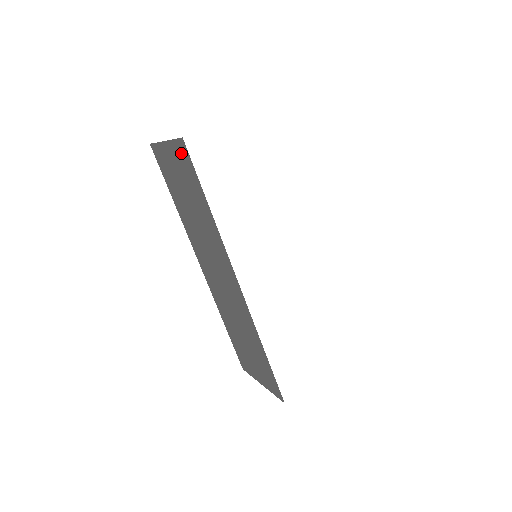
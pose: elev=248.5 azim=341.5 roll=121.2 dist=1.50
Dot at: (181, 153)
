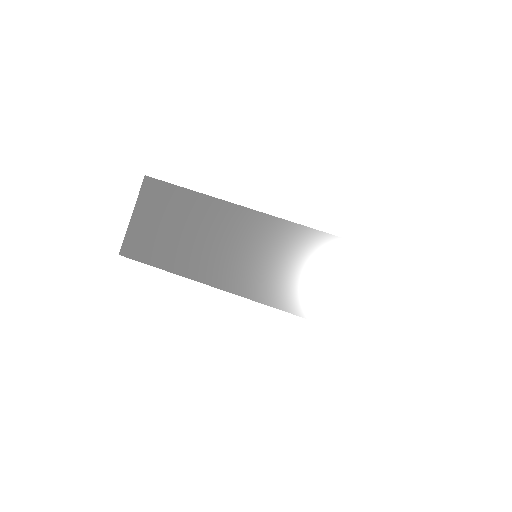
Dot at: (150, 193)
